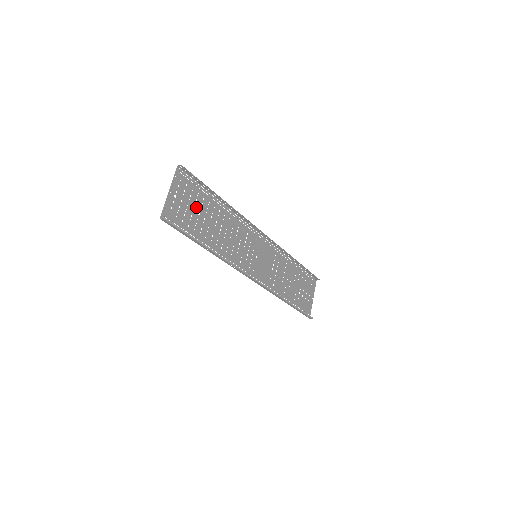
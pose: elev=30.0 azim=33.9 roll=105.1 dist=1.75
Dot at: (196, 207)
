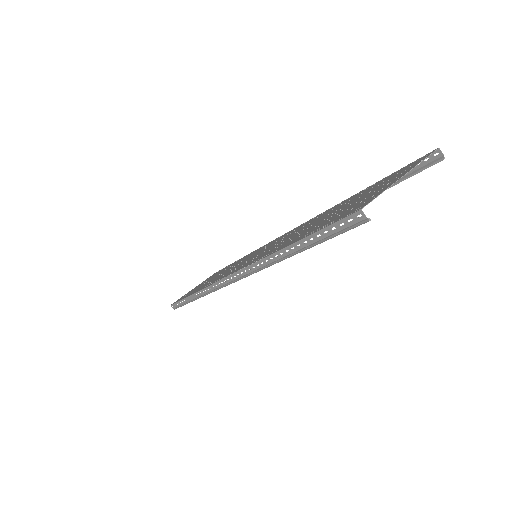
Dot at: (354, 201)
